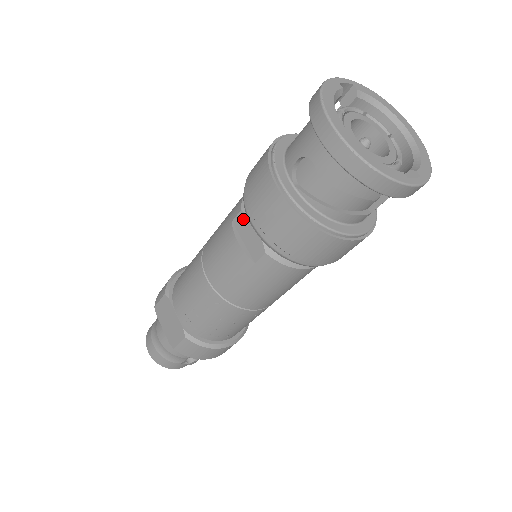
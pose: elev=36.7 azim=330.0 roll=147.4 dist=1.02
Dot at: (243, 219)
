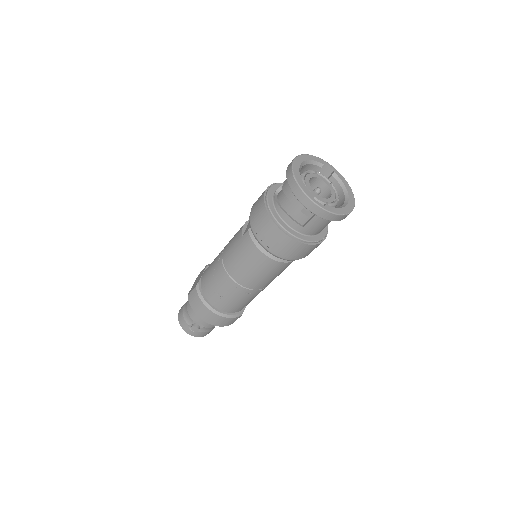
Dot at: occluded
